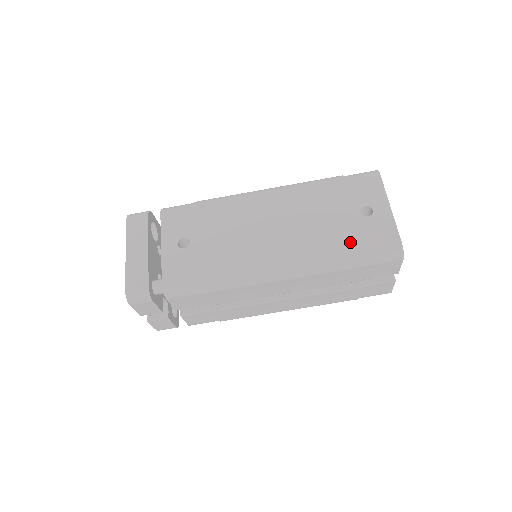
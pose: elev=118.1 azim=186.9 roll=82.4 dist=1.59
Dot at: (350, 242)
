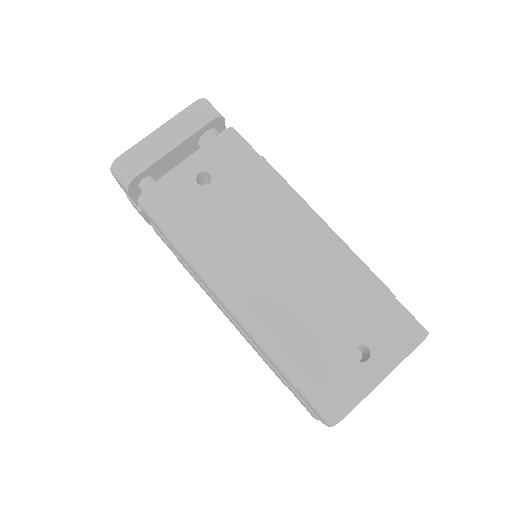
Dot at: (310, 357)
